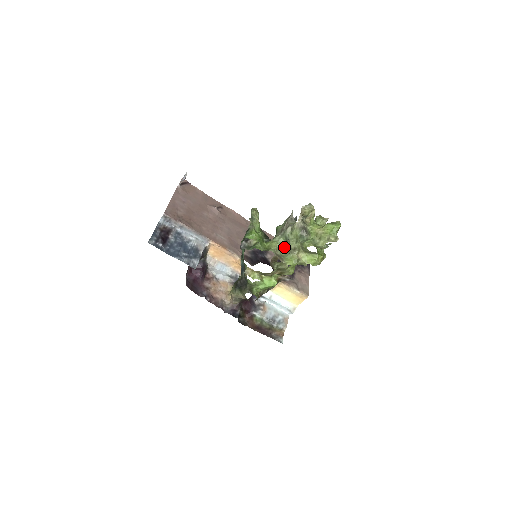
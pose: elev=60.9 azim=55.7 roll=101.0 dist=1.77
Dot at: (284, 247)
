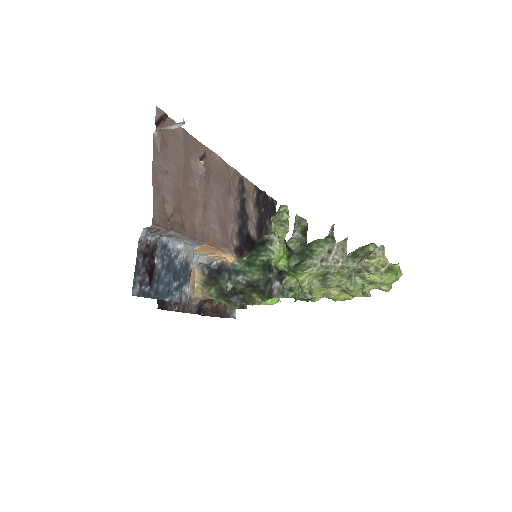
Dot at: occluded
